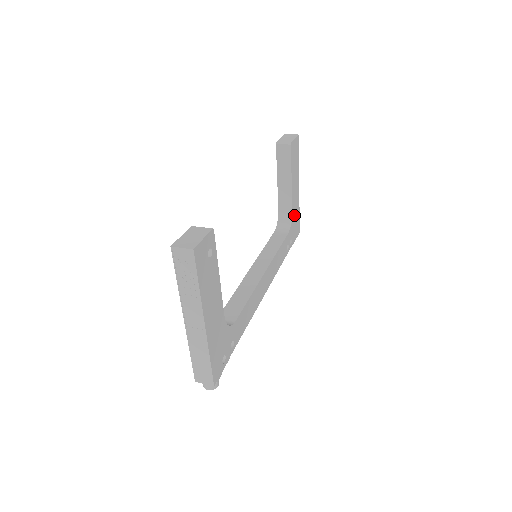
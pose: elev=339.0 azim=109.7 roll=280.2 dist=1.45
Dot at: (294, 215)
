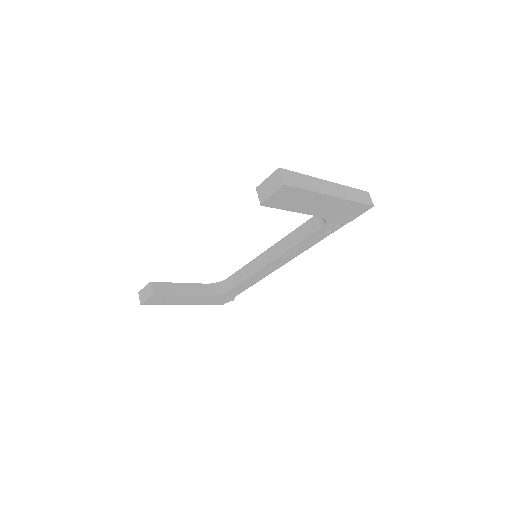
Dot at: (334, 213)
